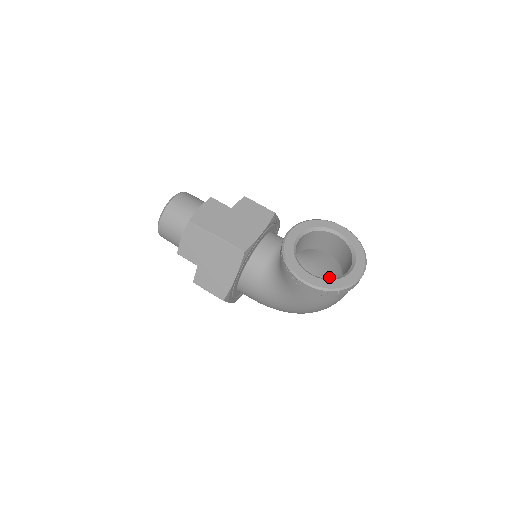
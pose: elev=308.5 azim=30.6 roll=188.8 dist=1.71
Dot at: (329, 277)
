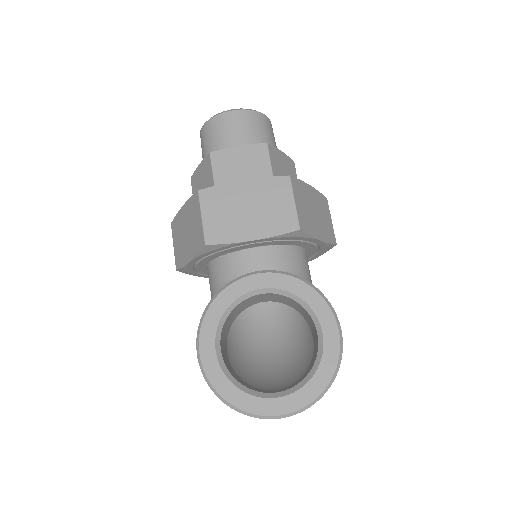
Dot at: (306, 361)
